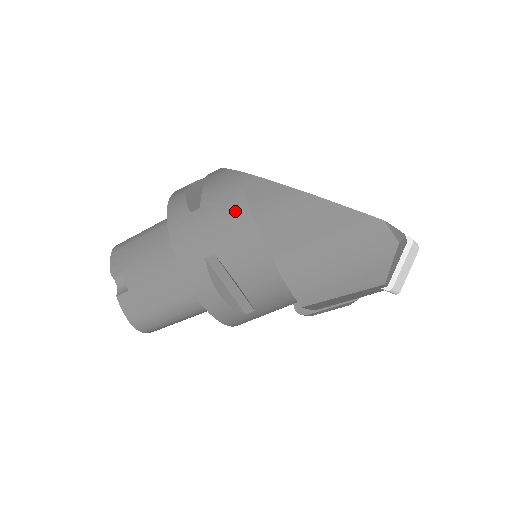
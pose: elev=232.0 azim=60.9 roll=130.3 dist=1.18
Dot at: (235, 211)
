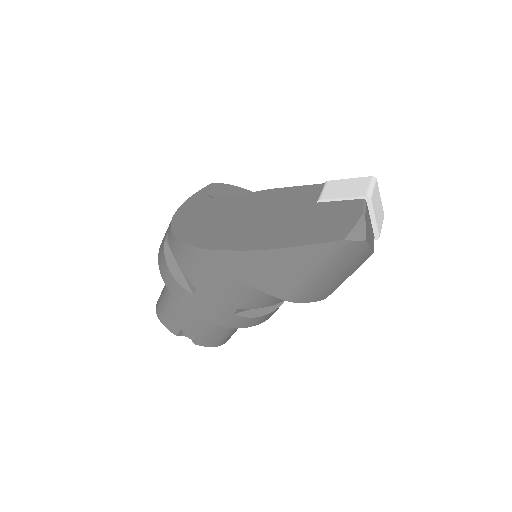
Dot at: (225, 282)
